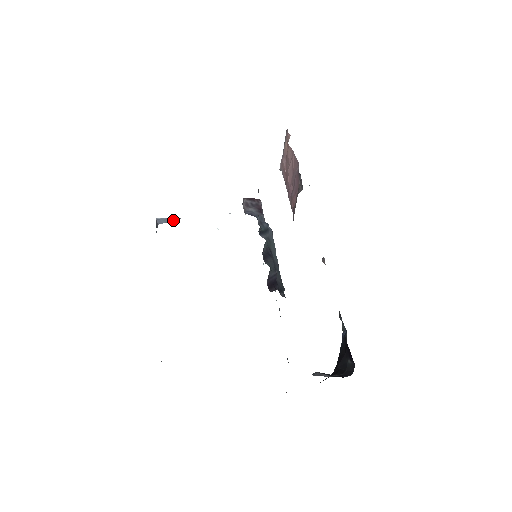
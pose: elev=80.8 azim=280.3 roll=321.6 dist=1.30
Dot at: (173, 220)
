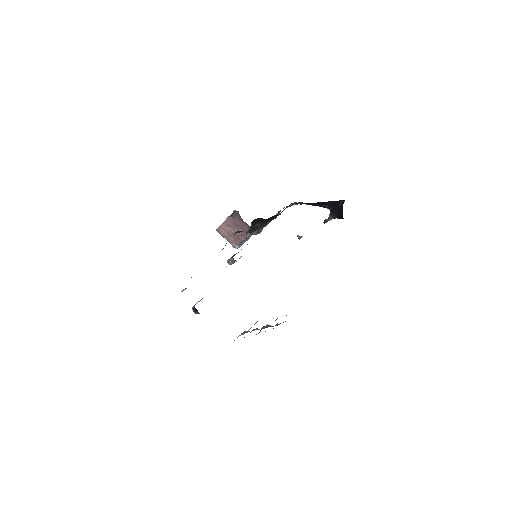
Dot at: occluded
